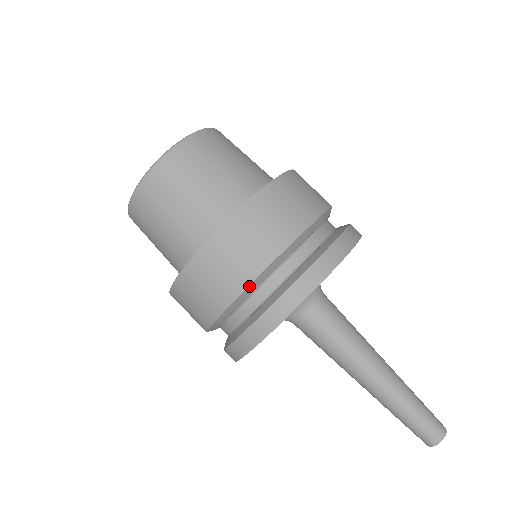
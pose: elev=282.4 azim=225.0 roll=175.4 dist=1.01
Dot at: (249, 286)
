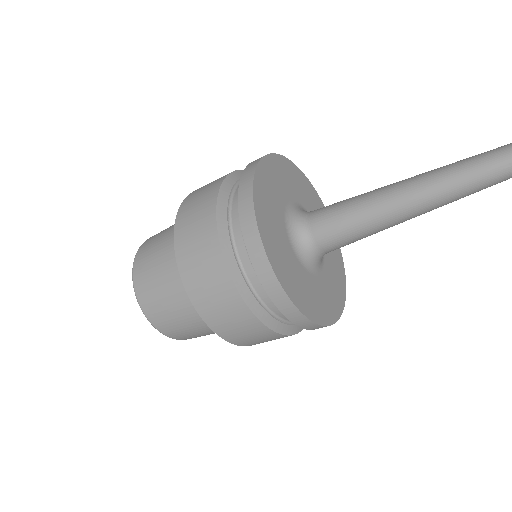
Dot at: (230, 272)
